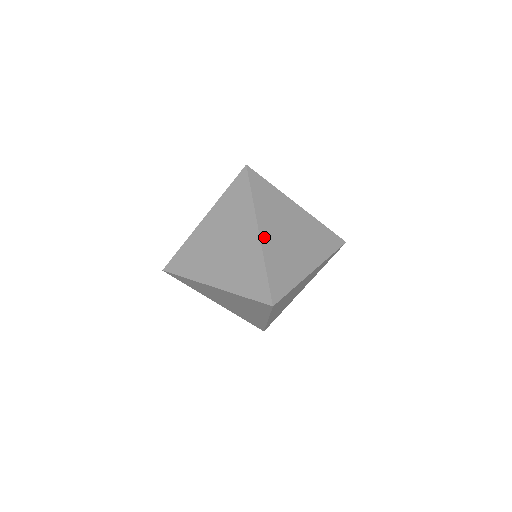
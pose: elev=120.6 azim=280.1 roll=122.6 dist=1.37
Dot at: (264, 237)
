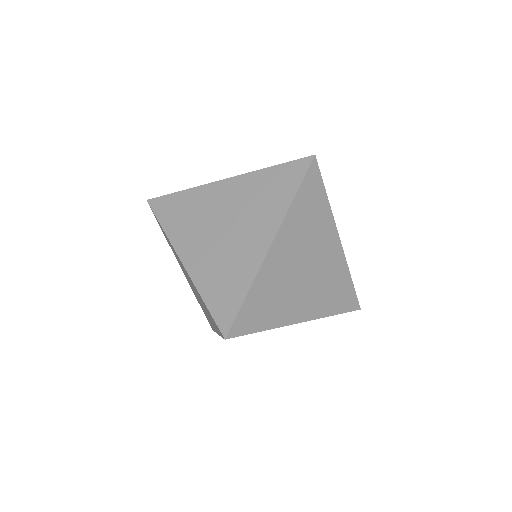
Dot at: occluded
